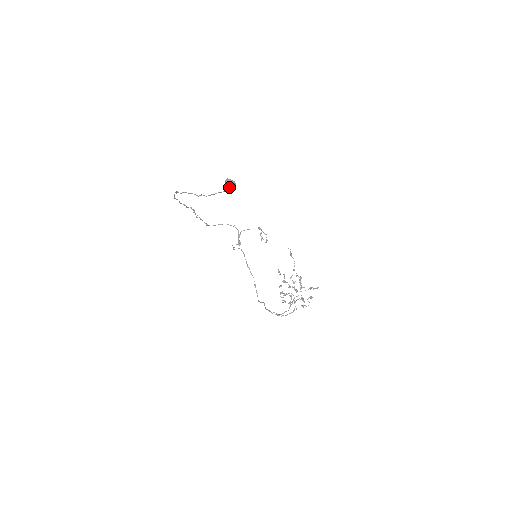
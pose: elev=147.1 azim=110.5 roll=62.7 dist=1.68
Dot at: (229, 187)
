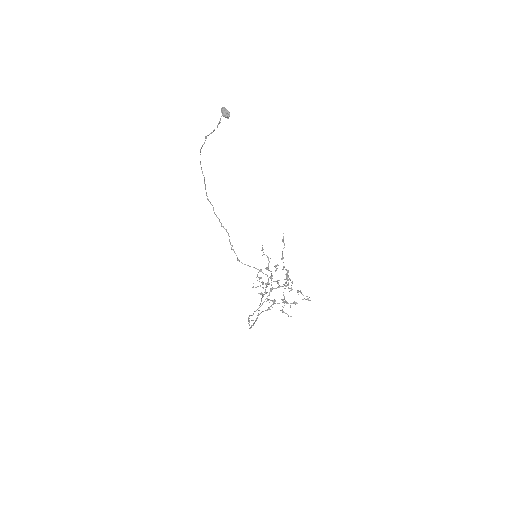
Dot at: (222, 113)
